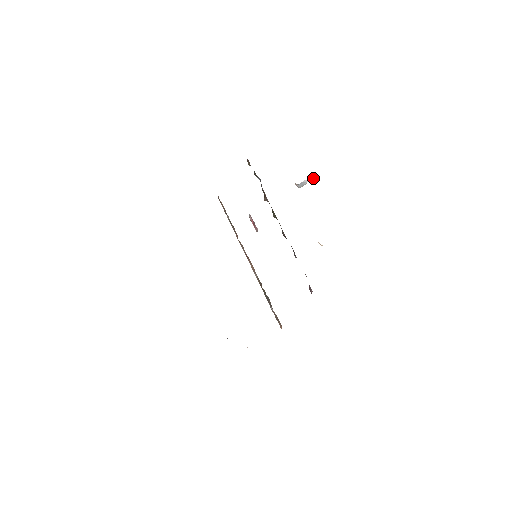
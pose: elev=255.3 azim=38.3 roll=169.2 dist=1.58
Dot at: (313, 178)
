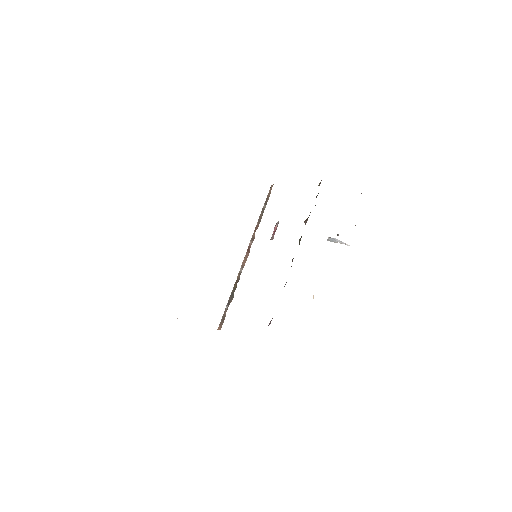
Dot at: (345, 244)
